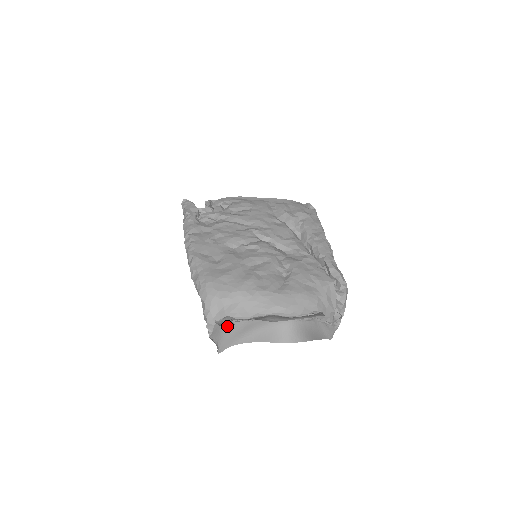
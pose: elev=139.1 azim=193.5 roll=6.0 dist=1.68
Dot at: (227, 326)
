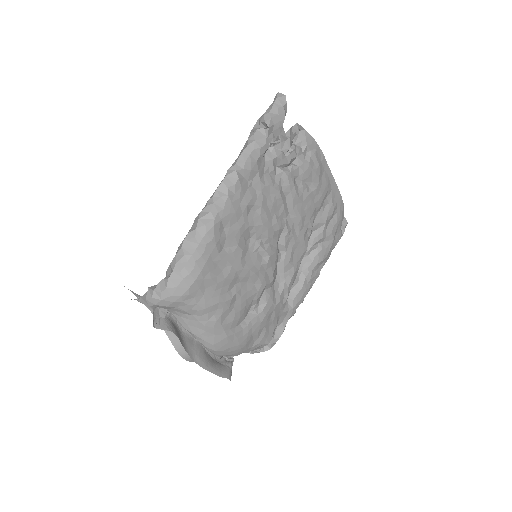
Dot at: occluded
